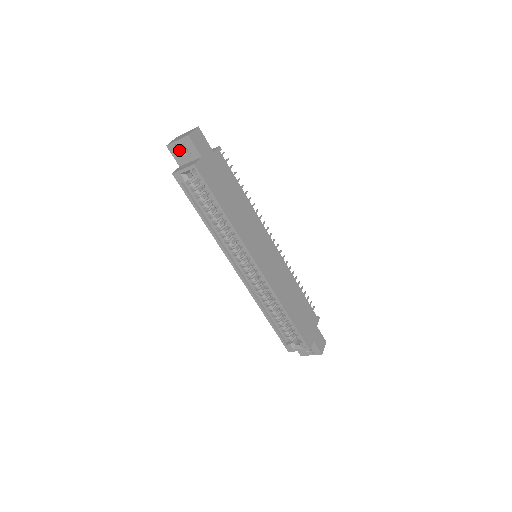
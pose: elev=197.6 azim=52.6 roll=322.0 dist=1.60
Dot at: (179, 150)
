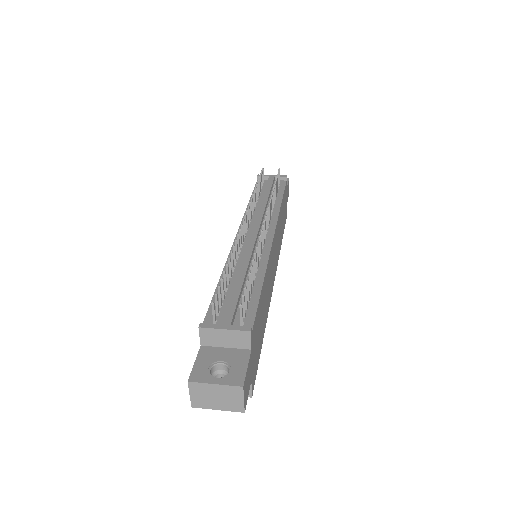
Dot at: occluded
